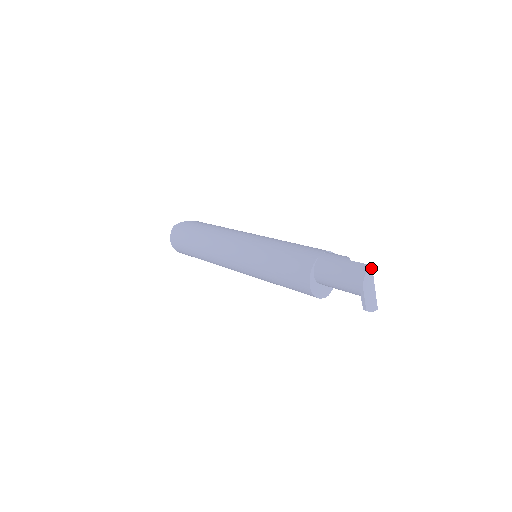
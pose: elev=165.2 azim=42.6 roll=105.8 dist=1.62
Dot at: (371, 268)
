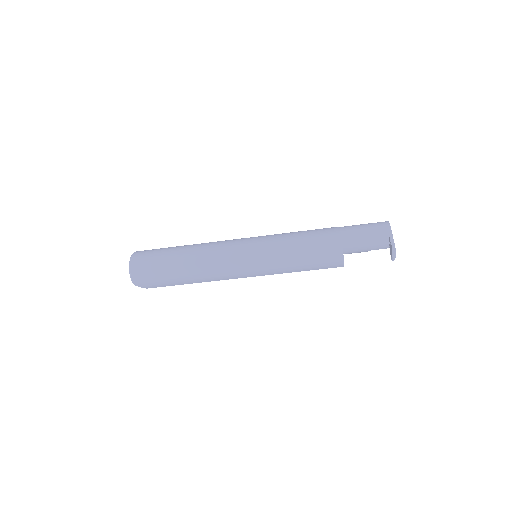
Dot at: occluded
